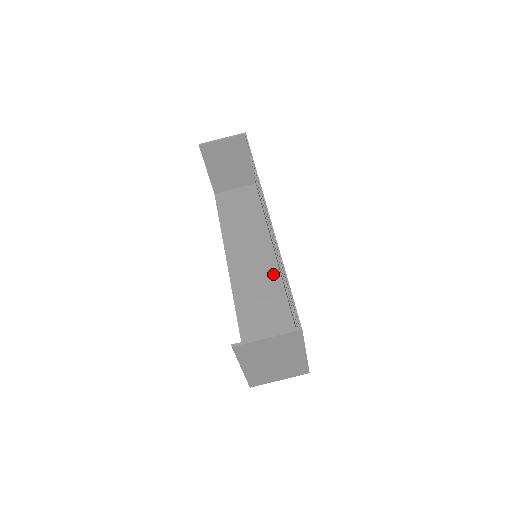
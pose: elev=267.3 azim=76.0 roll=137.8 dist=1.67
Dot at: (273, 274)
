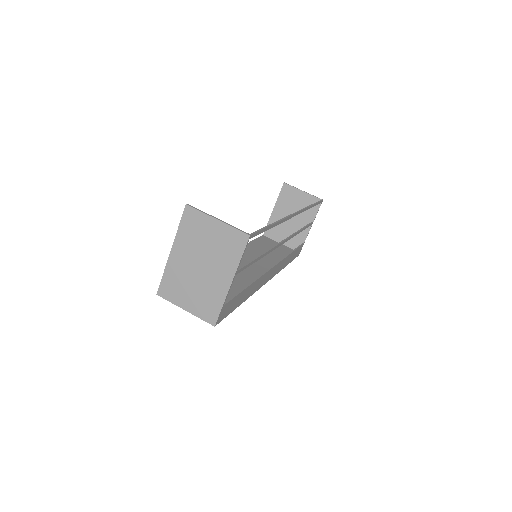
Dot at: occluded
